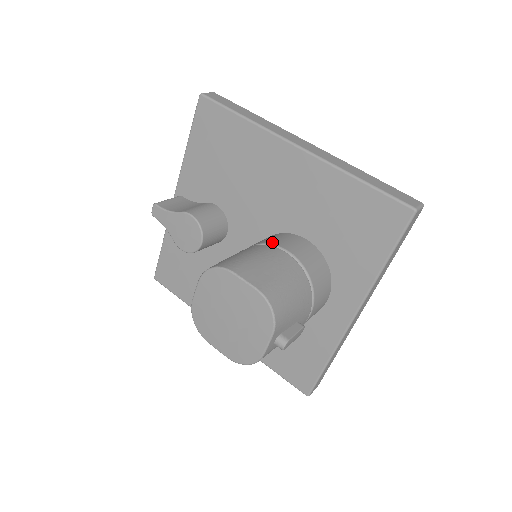
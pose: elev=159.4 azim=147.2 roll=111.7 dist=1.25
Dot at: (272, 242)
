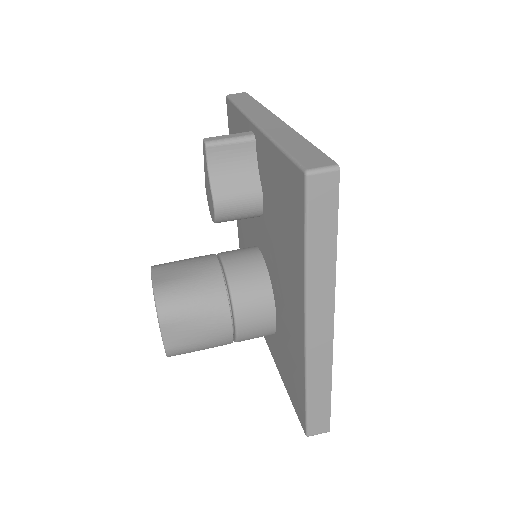
Dot at: (238, 305)
